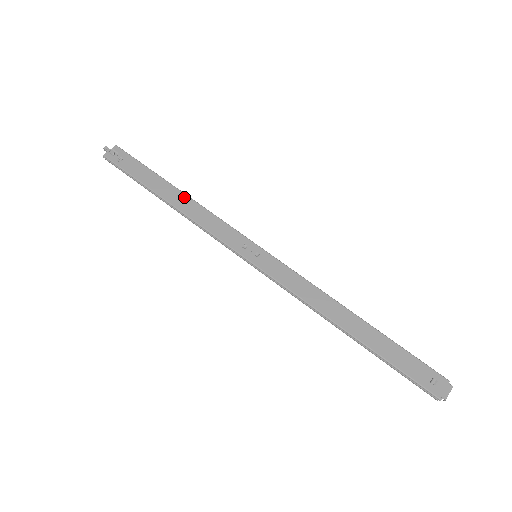
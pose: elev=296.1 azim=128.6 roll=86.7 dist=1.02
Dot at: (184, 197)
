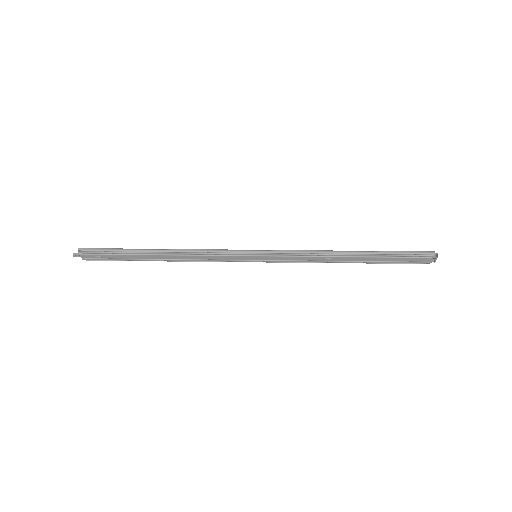
Dot at: occluded
